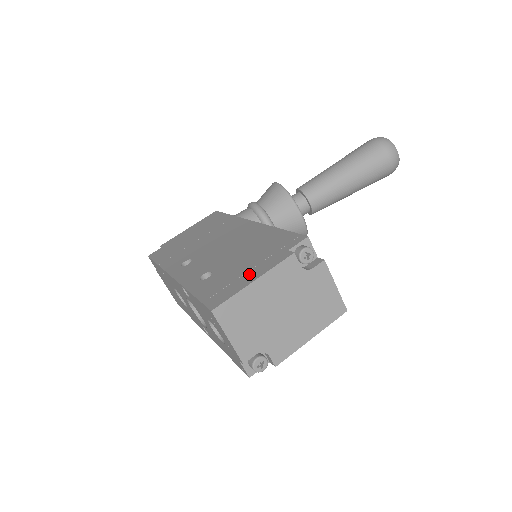
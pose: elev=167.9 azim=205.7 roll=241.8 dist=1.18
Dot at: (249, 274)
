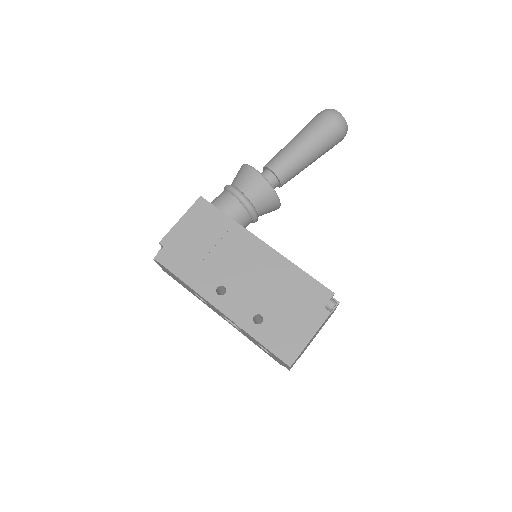
Dot at: (303, 330)
